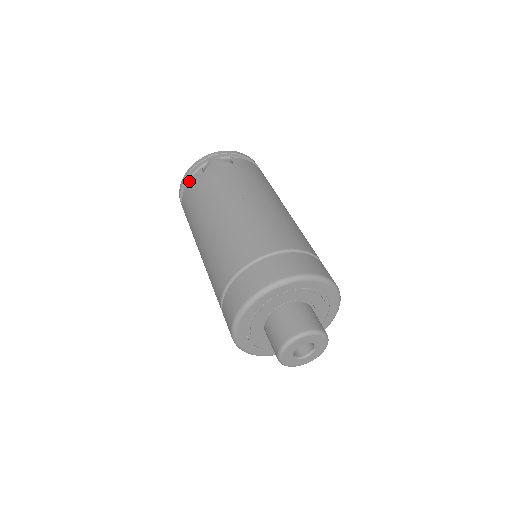
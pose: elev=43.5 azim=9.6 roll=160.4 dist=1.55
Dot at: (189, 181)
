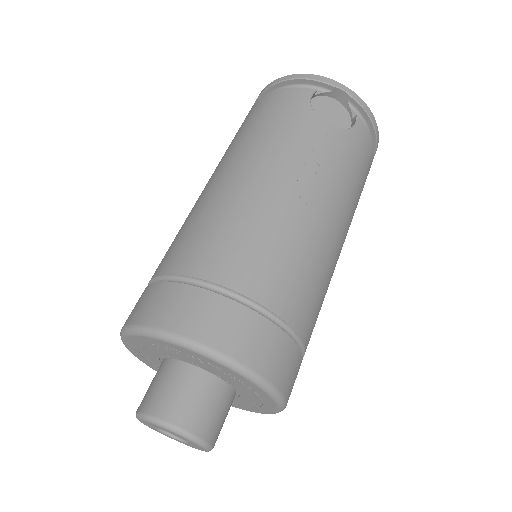
Dot at: (287, 89)
